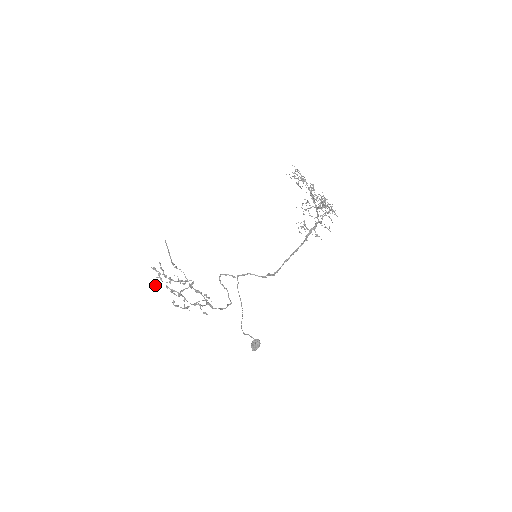
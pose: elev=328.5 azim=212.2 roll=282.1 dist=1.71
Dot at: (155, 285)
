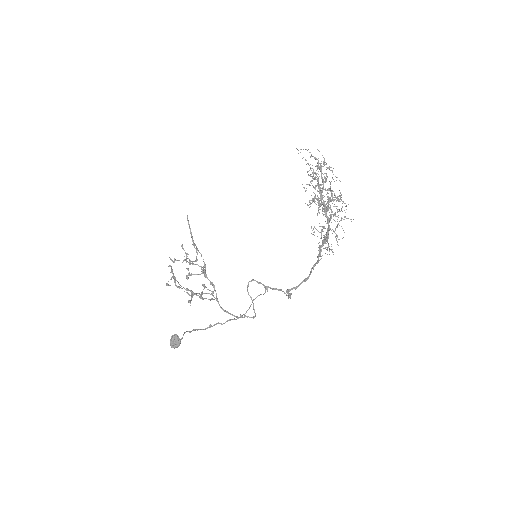
Dot at: (172, 260)
